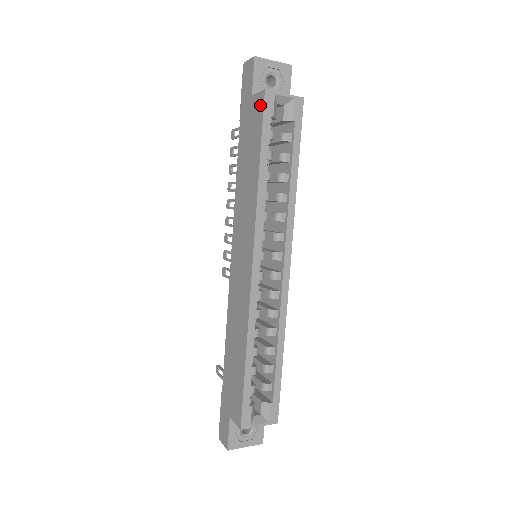
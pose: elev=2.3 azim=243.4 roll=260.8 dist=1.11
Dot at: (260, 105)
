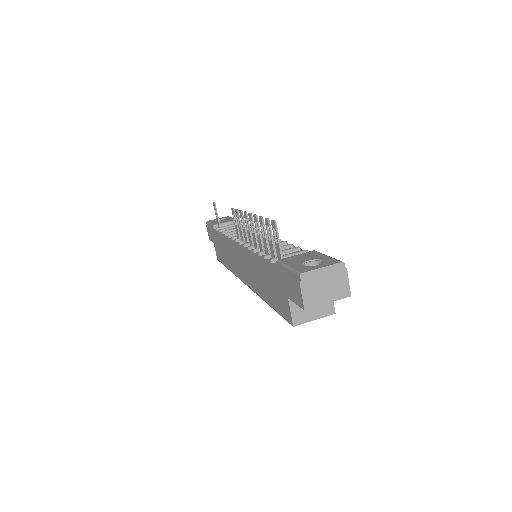
Dot at: (286, 315)
